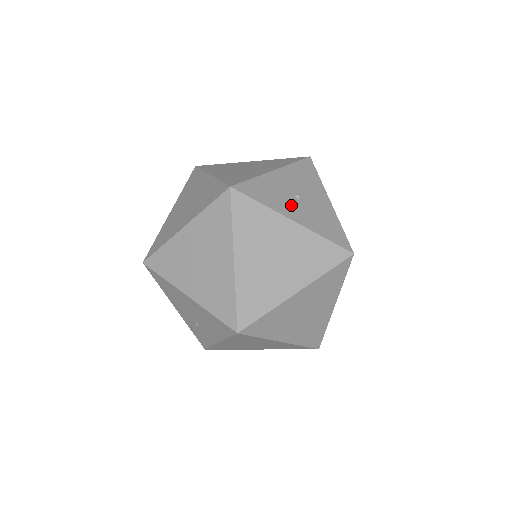
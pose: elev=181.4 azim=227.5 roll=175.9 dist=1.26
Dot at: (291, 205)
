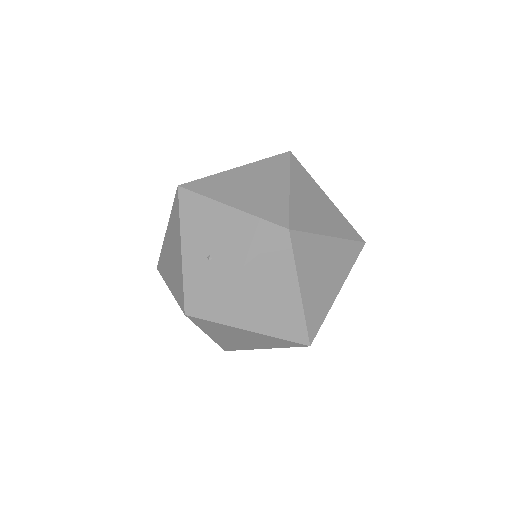
Dot at: occluded
